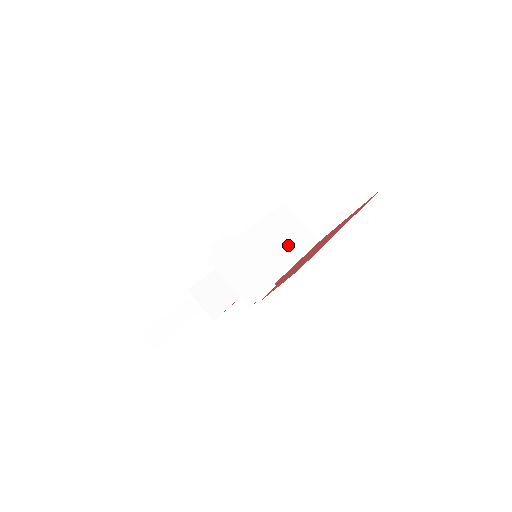
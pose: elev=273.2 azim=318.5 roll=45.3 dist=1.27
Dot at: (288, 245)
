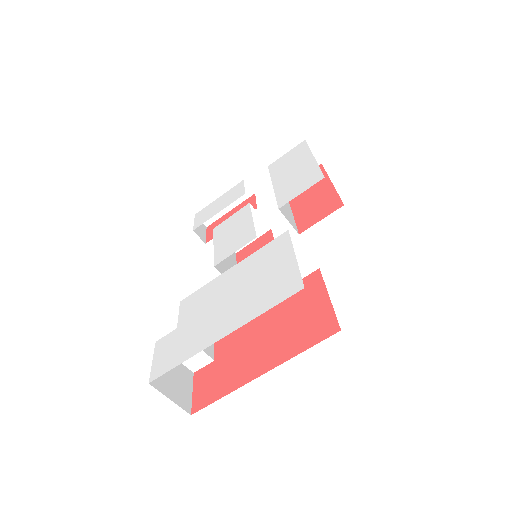
Dot at: occluded
